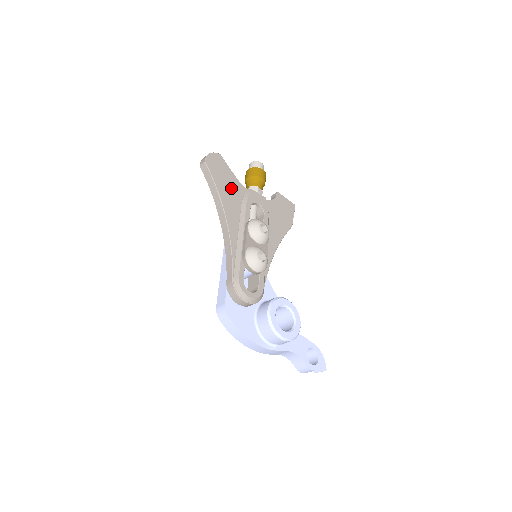
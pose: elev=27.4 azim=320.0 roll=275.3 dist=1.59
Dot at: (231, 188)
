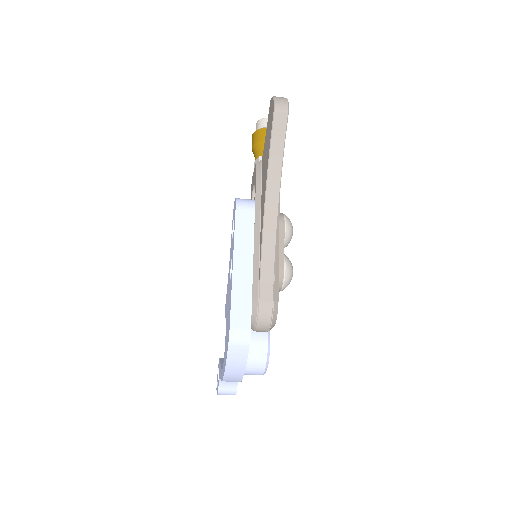
Dot at: occluded
